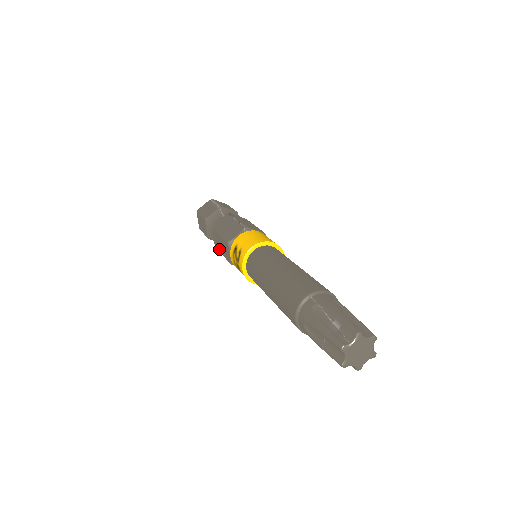
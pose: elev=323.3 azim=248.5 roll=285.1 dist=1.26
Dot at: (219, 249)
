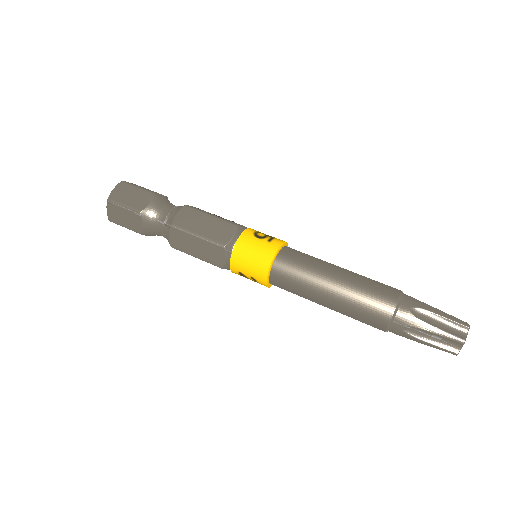
Dot at: occluded
